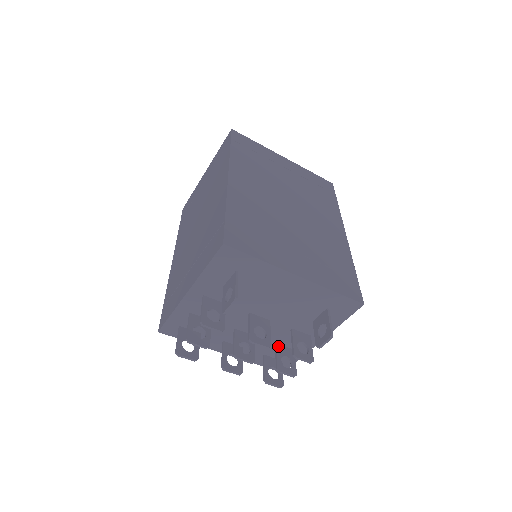
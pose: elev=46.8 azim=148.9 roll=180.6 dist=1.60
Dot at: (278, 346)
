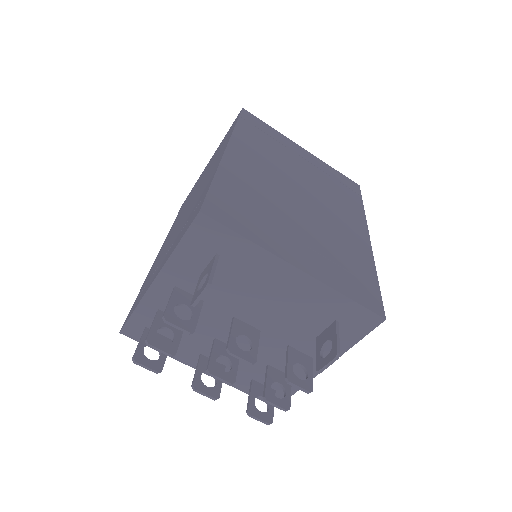
Dot at: (270, 368)
